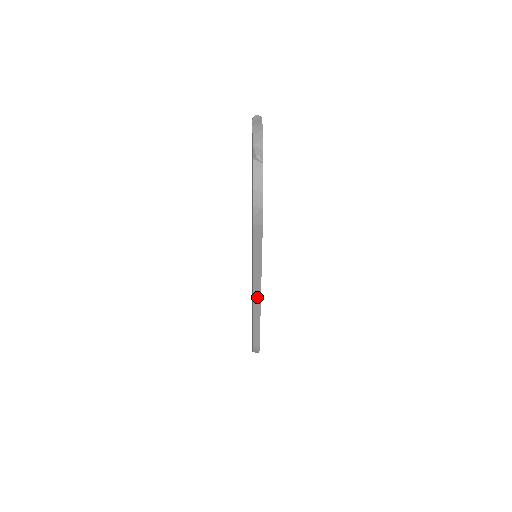
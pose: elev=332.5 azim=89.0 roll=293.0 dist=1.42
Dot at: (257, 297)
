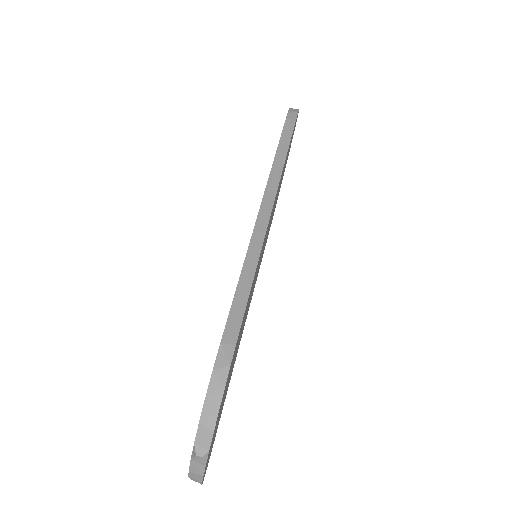
Dot at: occluded
